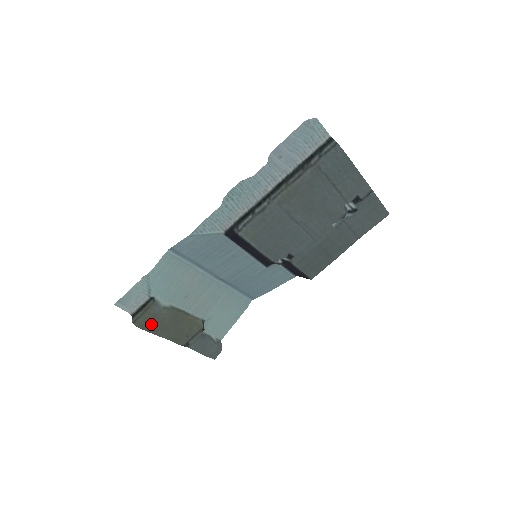
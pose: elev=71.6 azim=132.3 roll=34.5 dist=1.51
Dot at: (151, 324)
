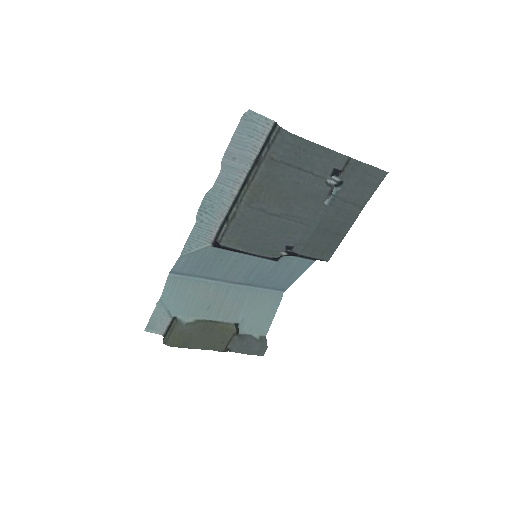
Dot at: (181, 341)
